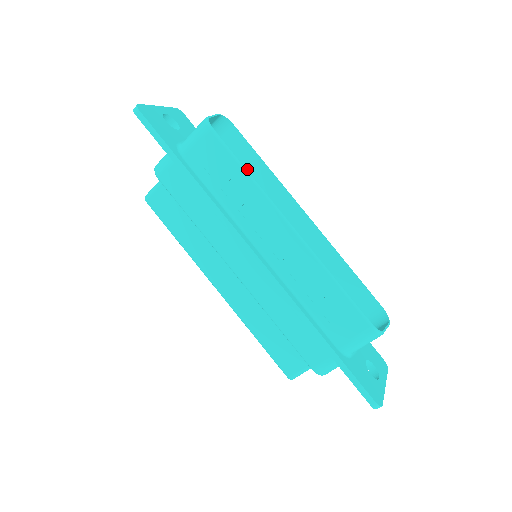
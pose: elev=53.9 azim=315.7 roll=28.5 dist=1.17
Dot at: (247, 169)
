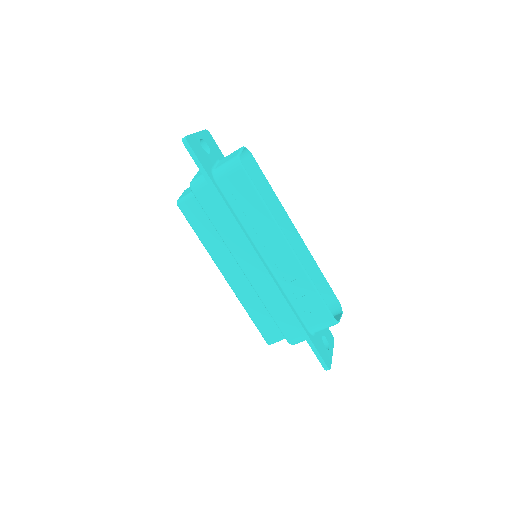
Dot at: occluded
